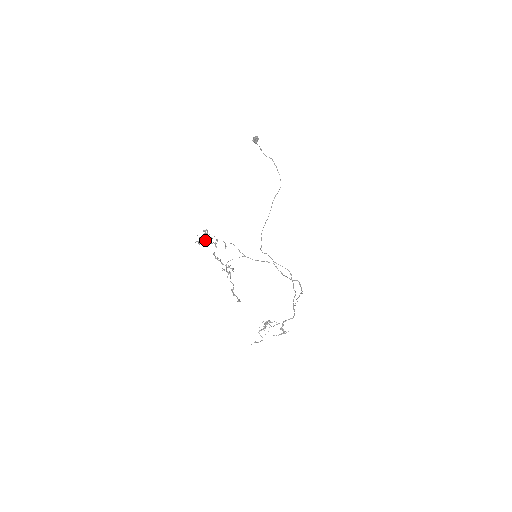
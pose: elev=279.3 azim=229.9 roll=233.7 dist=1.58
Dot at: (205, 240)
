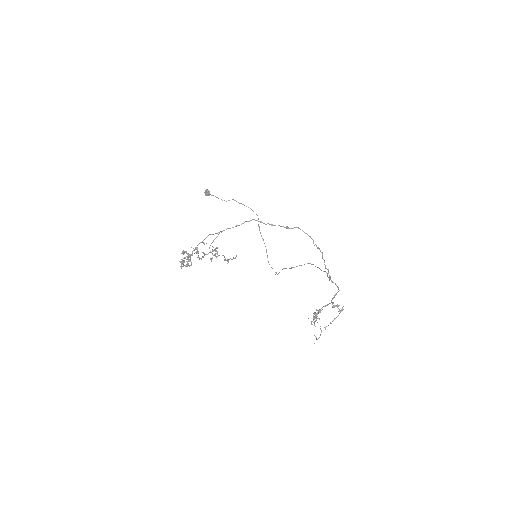
Dot at: occluded
